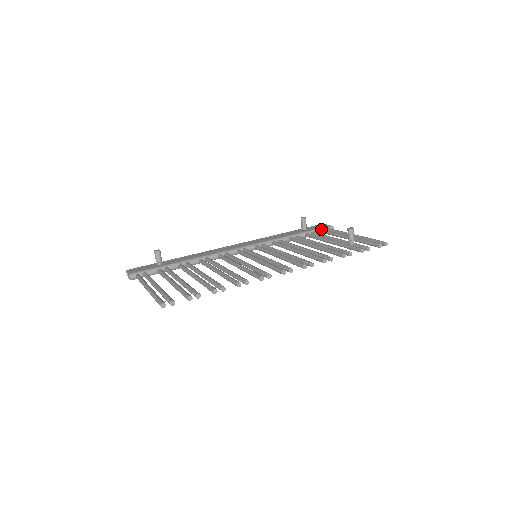
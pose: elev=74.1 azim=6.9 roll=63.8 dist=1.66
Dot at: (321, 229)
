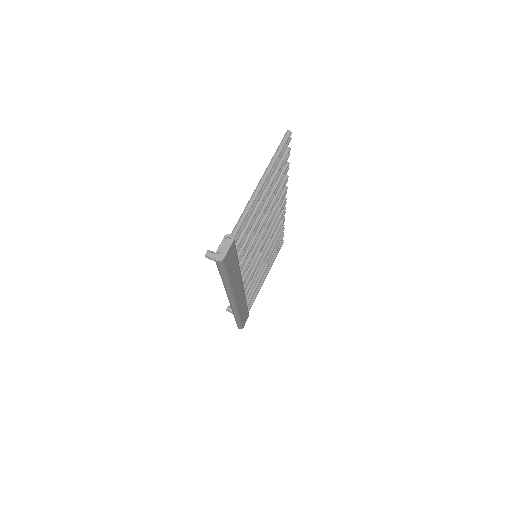
Dot at: occluded
